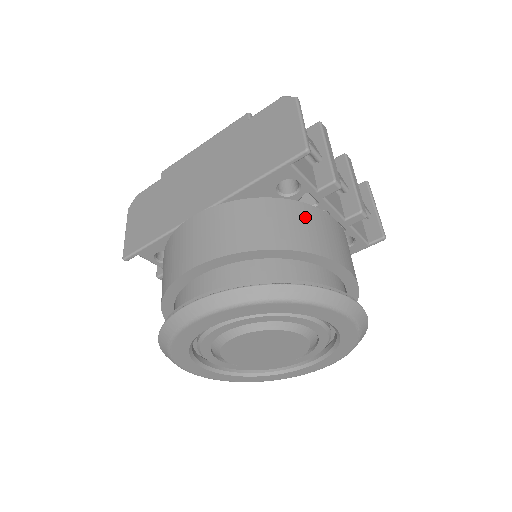
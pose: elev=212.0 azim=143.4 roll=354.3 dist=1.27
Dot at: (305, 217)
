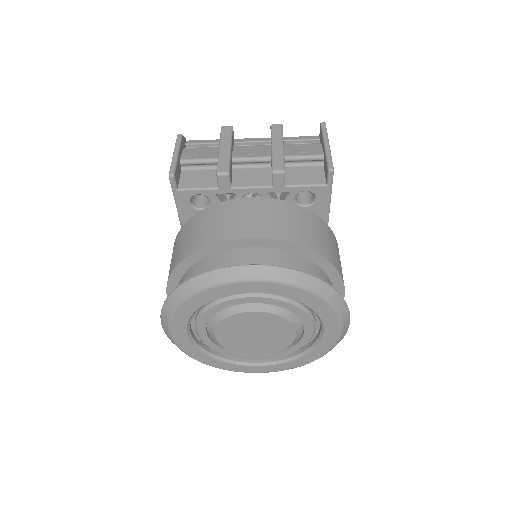
Dot at: (207, 219)
